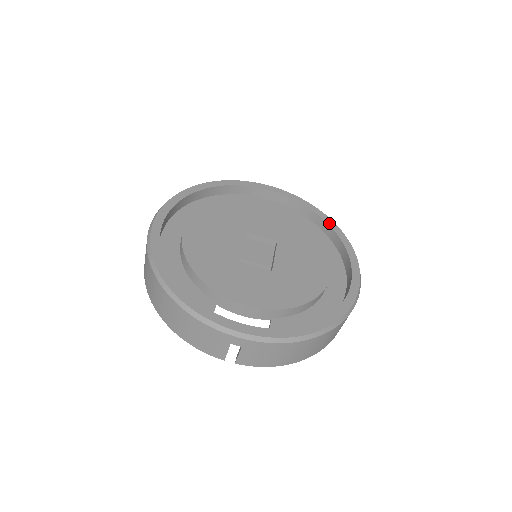
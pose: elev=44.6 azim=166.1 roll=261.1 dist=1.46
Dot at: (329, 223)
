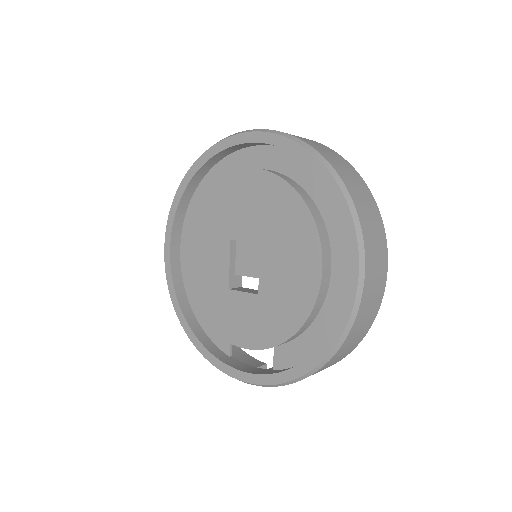
Dot at: (319, 174)
